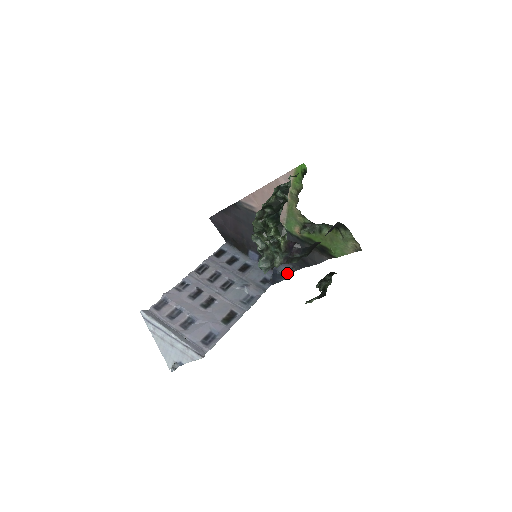
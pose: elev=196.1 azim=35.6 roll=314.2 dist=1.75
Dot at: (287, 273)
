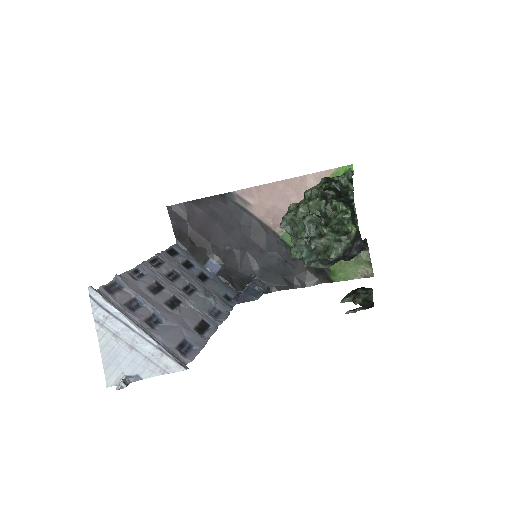
Dot at: (263, 292)
